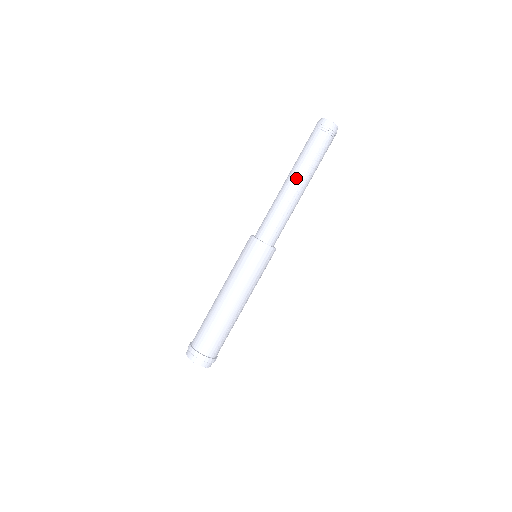
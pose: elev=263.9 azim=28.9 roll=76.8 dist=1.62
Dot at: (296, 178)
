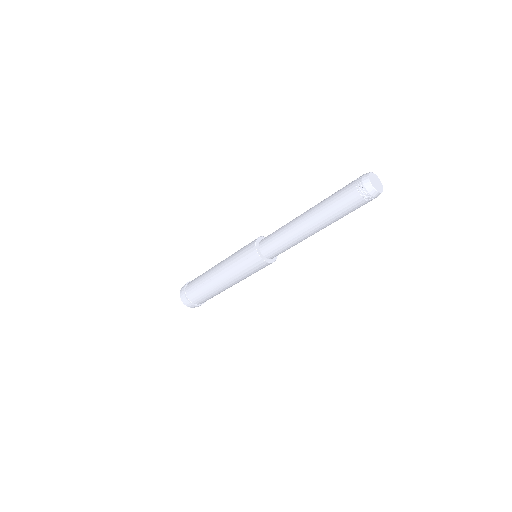
Dot at: (319, 228)
